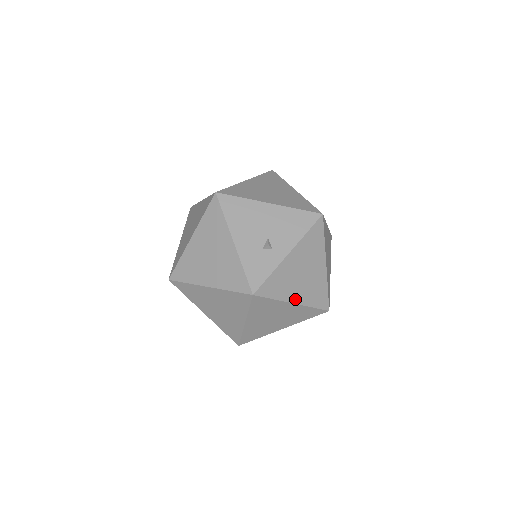
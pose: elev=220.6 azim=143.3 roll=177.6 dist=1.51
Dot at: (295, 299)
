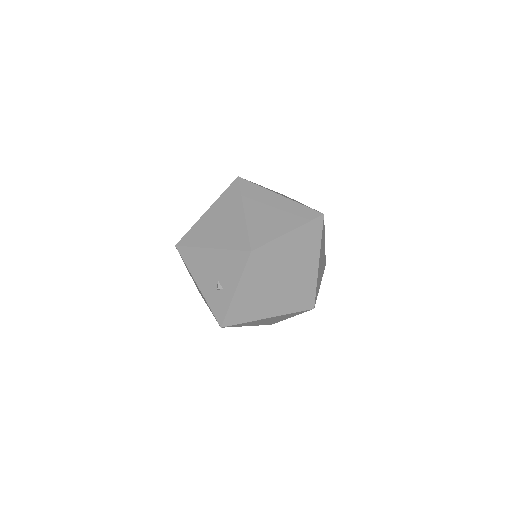
Dot at: (266, 315)
